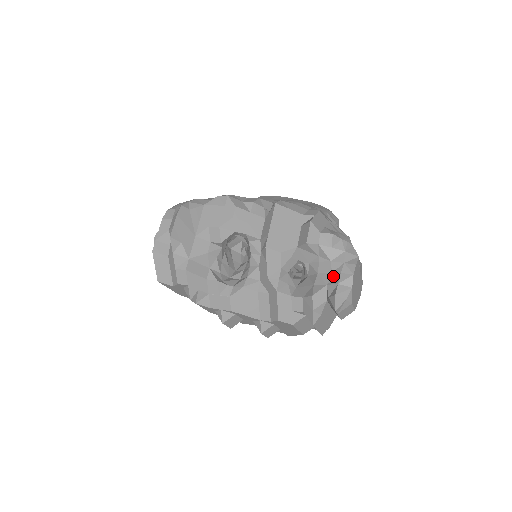
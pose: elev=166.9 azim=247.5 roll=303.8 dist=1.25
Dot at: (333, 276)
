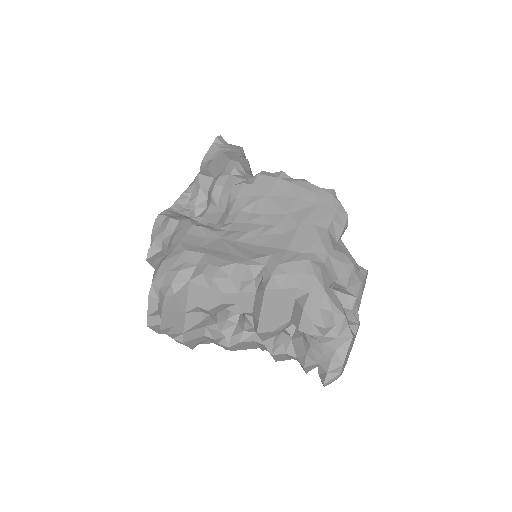
Dot at: (324, 359)
